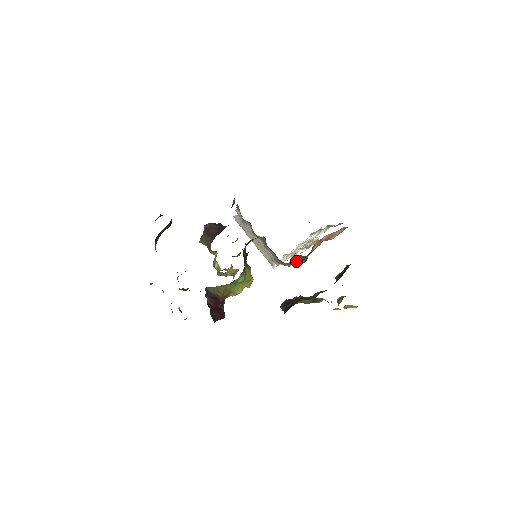
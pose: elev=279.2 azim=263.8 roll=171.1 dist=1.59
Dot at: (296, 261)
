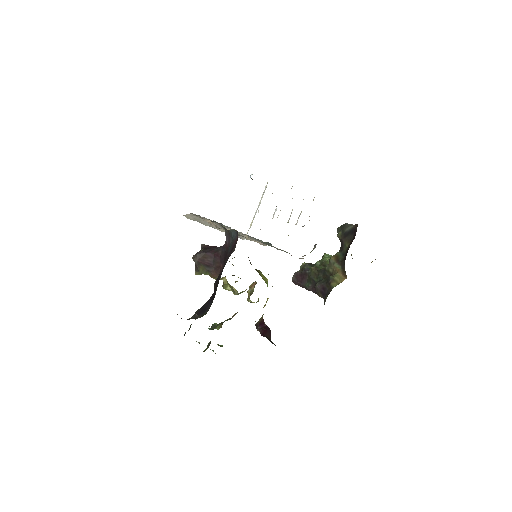
Dot at: (312, 250)
